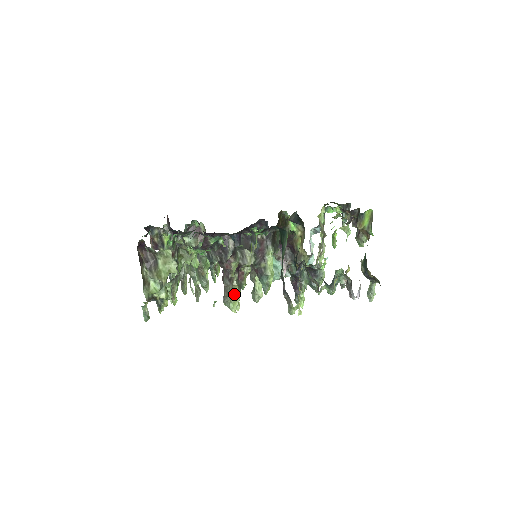
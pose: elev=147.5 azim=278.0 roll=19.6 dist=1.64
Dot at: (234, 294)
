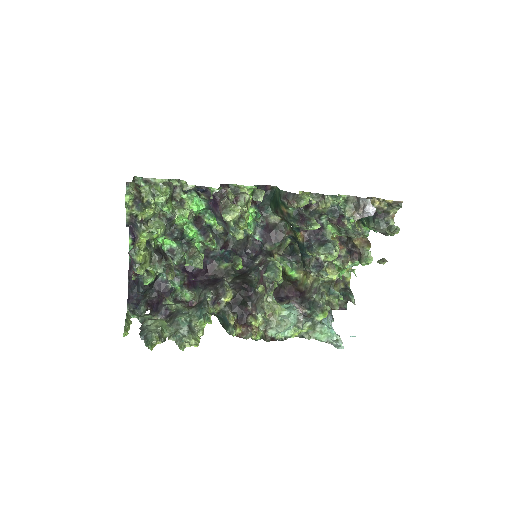
Dot at: occluded
